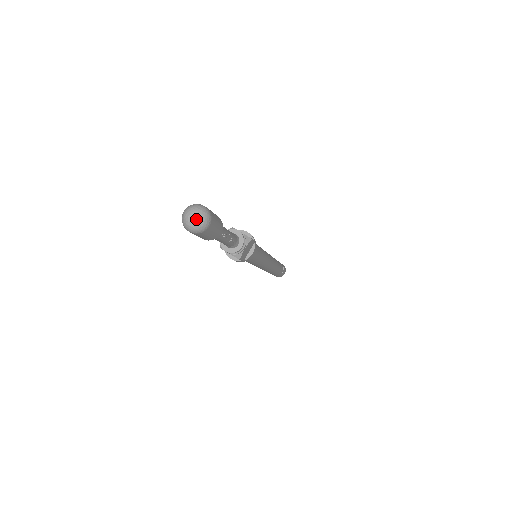
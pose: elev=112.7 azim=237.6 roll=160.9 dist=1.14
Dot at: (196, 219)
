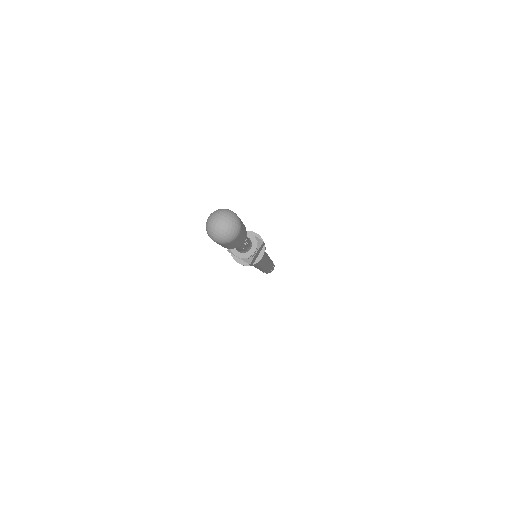
Dot at: (225, 227)
